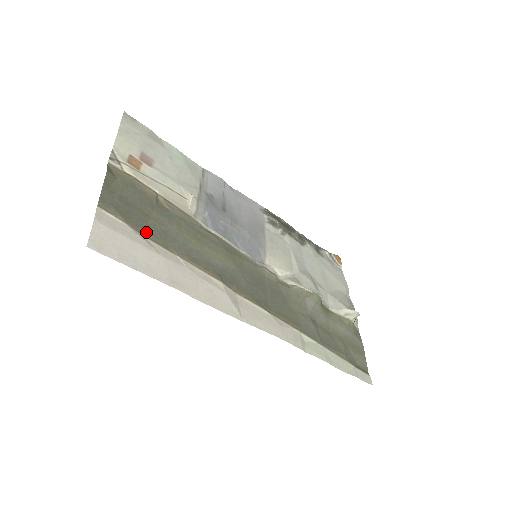
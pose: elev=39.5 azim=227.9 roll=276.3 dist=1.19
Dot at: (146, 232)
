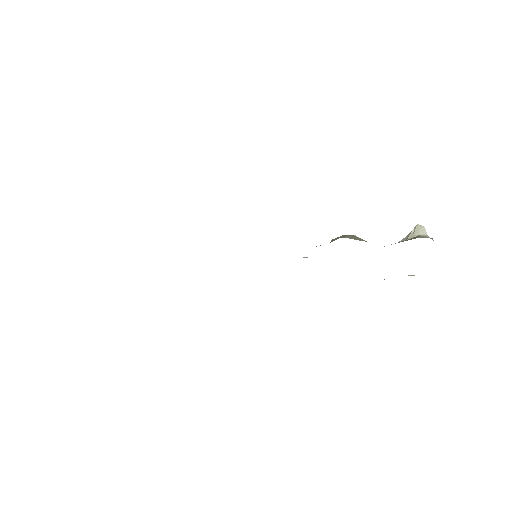
Dot at: occluded
